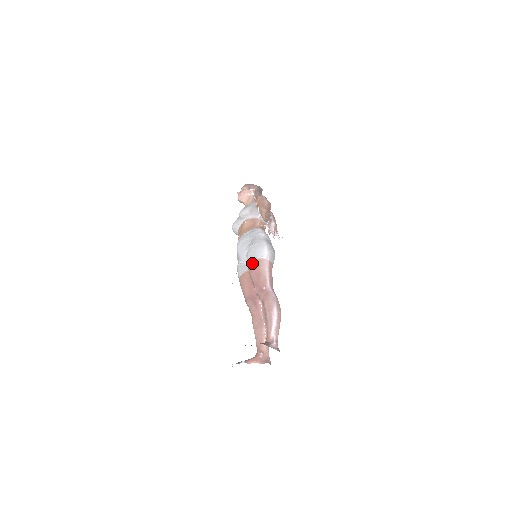
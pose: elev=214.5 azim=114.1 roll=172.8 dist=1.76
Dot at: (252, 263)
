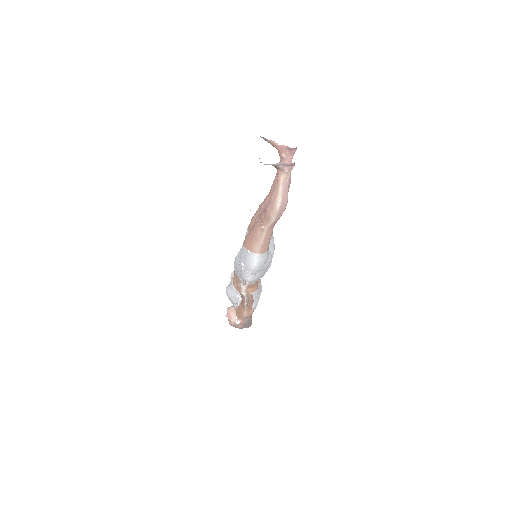
Dot at: occluded
